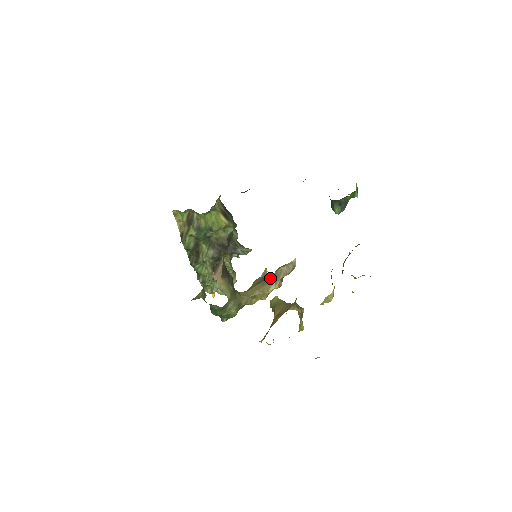
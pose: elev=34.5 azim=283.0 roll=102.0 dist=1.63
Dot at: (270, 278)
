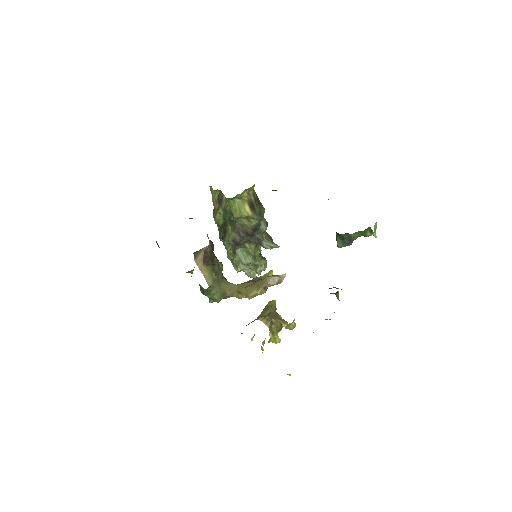
Dot at: (257, 282)
